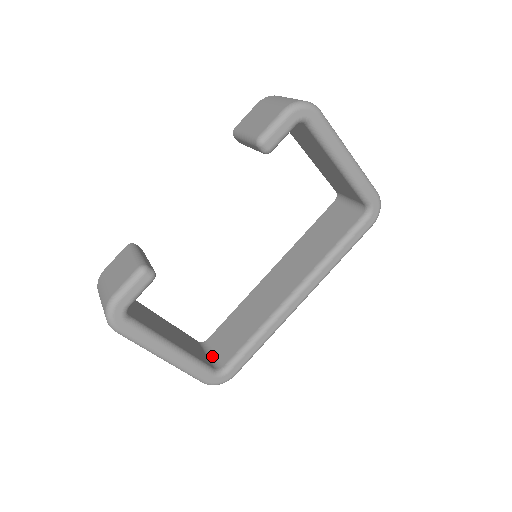
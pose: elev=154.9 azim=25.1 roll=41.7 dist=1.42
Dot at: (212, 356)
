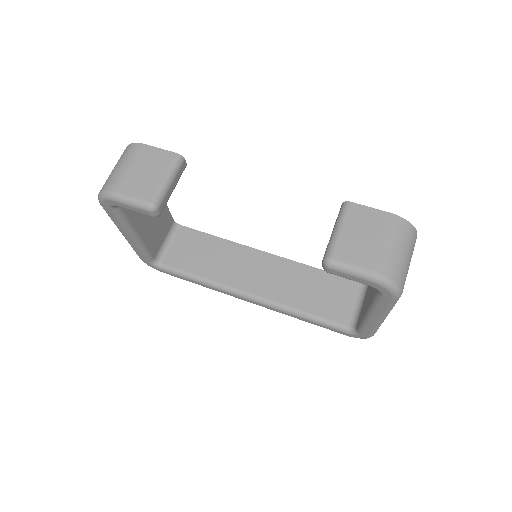
Dot at: (167, 244)
